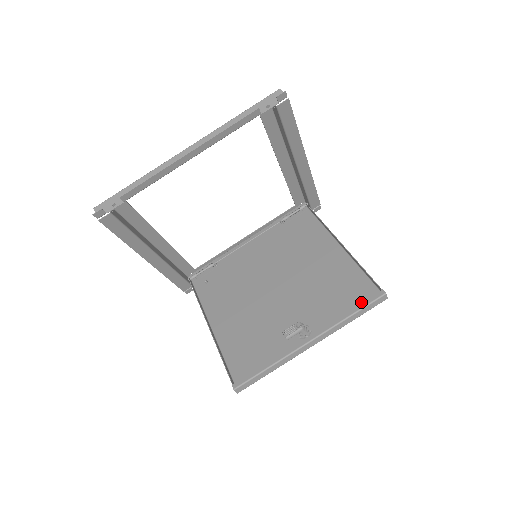
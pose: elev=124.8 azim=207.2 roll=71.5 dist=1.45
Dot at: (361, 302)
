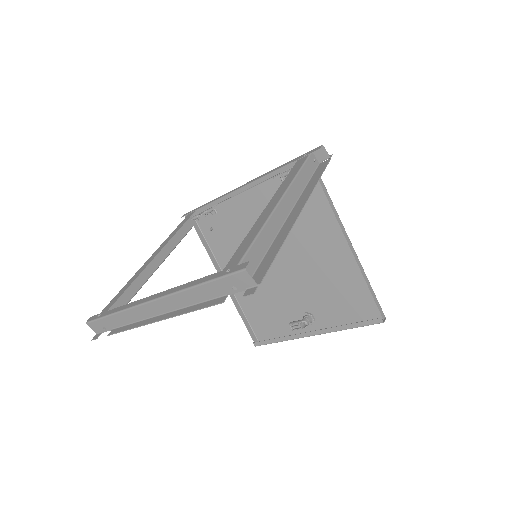
Dot at: (361, 312)
